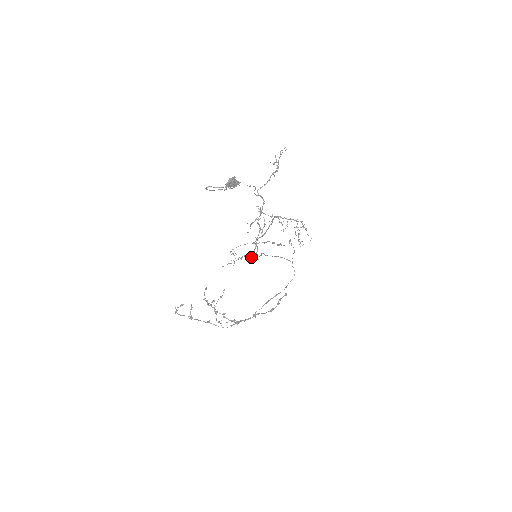
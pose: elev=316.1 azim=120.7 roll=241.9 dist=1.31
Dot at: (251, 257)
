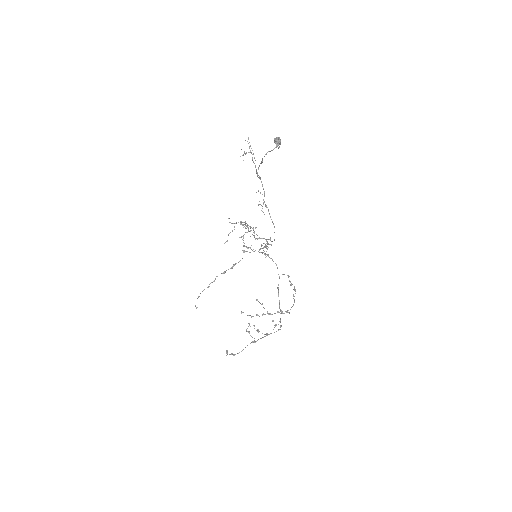
Dot at: occluded
